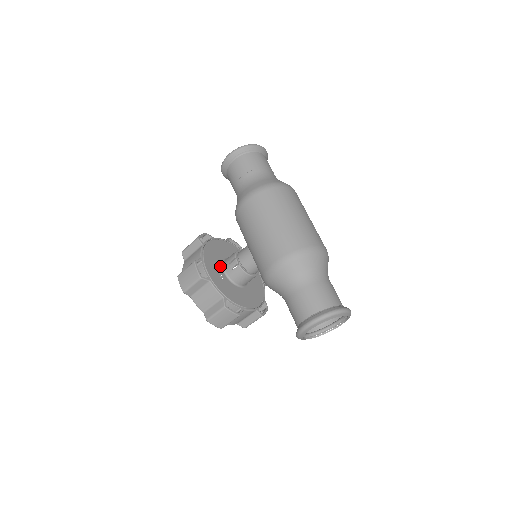
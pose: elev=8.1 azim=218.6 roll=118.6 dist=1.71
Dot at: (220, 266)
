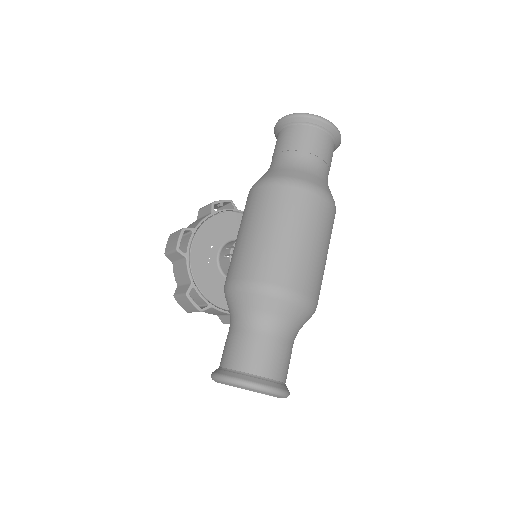
Dot at: (218, 246)
